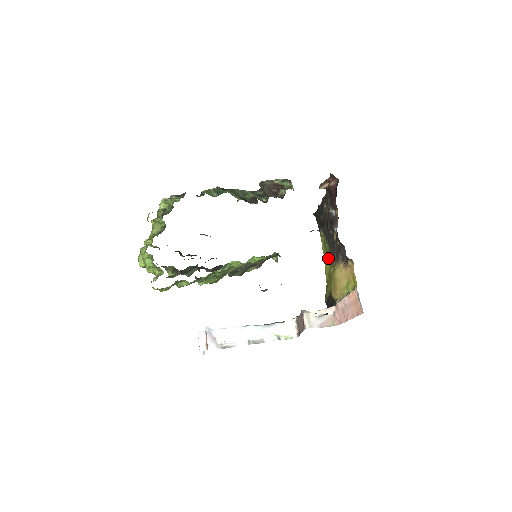
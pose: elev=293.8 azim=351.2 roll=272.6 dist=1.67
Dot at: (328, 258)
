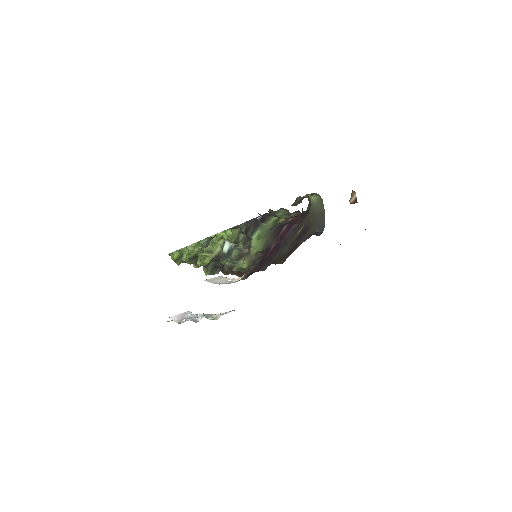
Dot at: occluded
